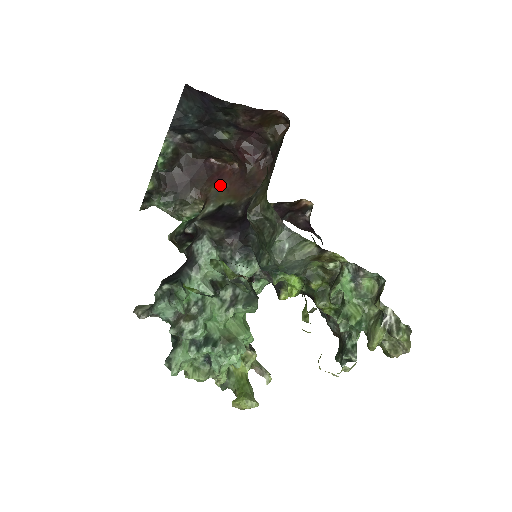
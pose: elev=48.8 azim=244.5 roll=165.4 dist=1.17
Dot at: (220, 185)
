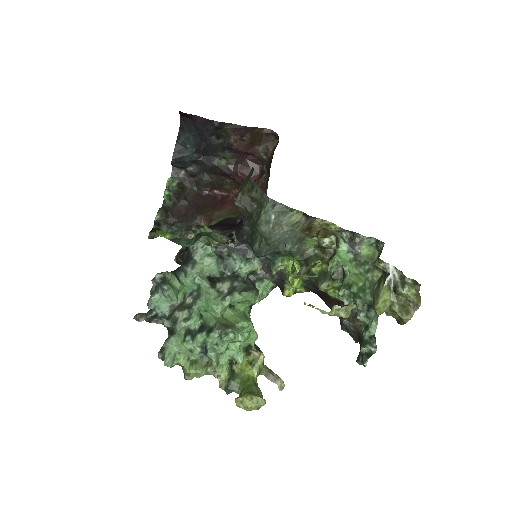
Dot at: (223, 209)
